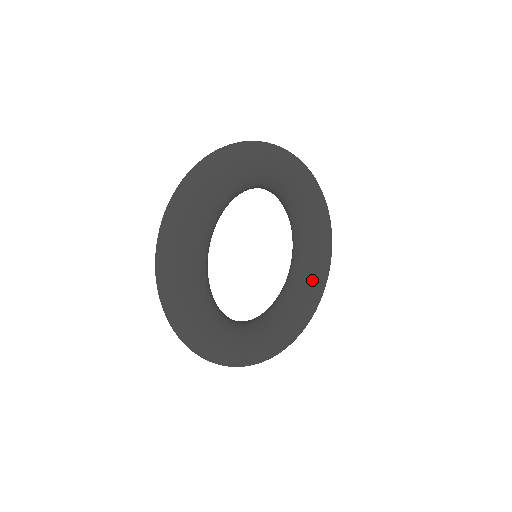
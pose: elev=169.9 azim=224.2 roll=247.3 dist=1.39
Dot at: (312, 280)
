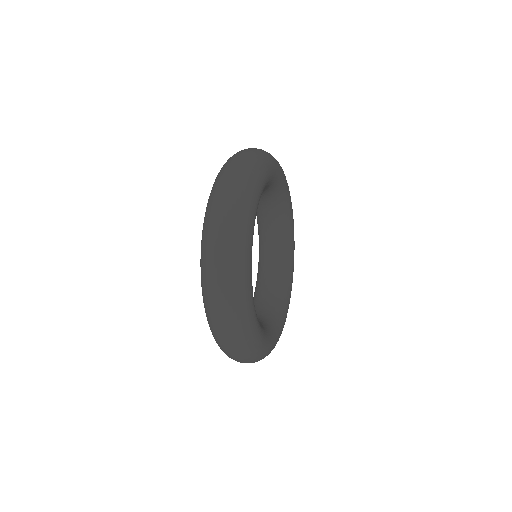
Dot at: (282, 303)
